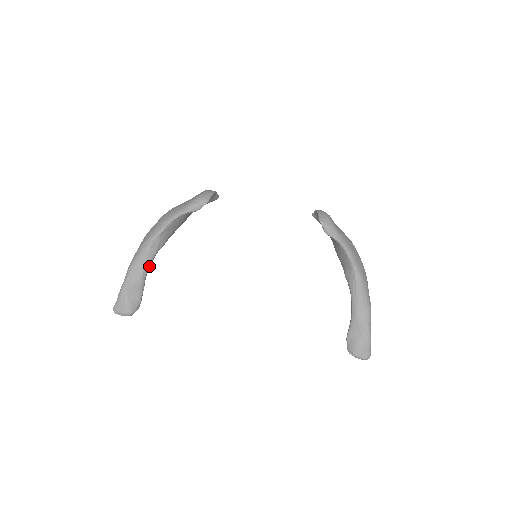
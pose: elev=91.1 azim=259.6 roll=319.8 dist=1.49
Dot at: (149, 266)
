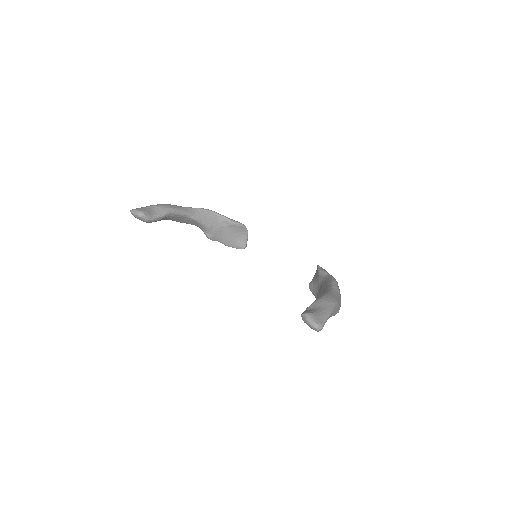
Dot at: (179, 212)
